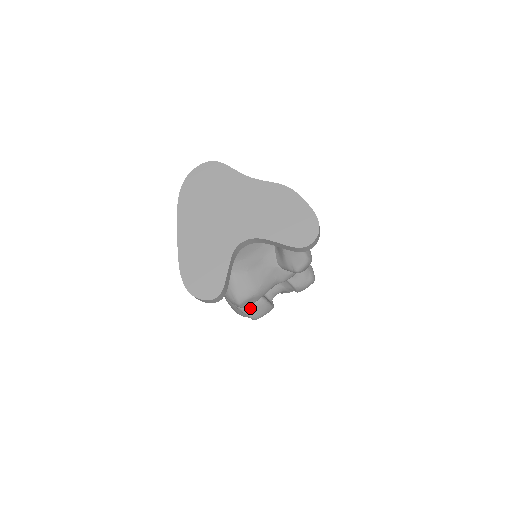
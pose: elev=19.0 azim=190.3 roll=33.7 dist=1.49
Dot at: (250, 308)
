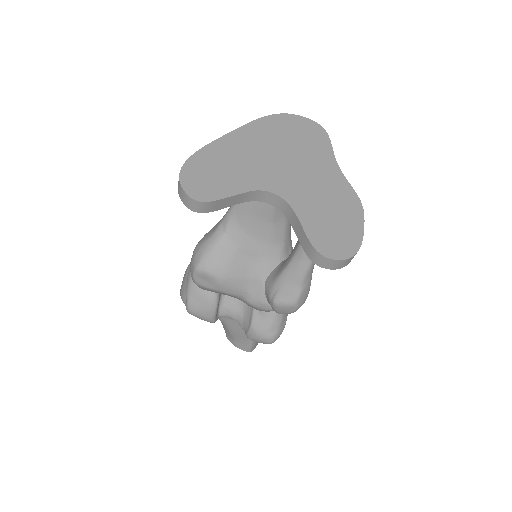
Dot at: (197, 292)
